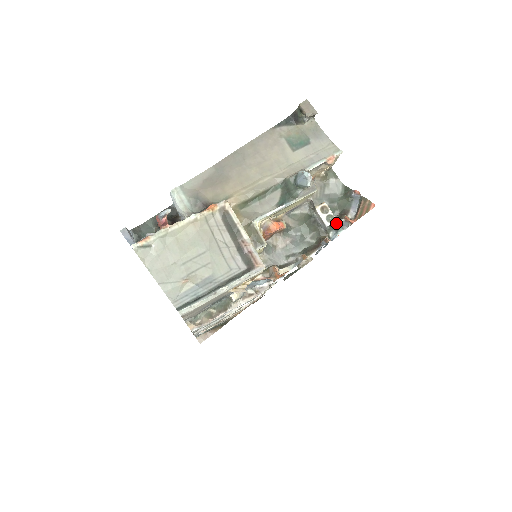
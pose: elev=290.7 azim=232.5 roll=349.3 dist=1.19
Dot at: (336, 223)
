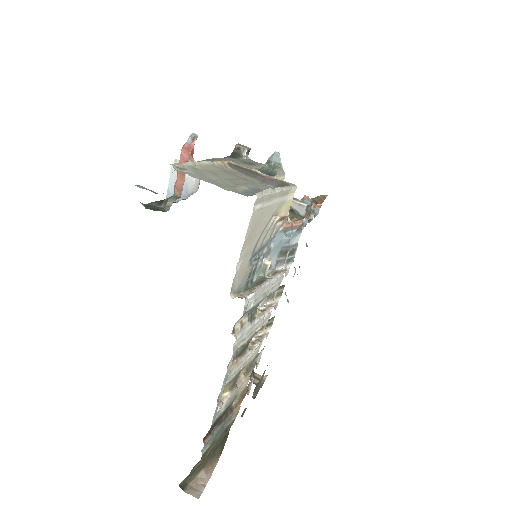
Dot at: (308, 211)
